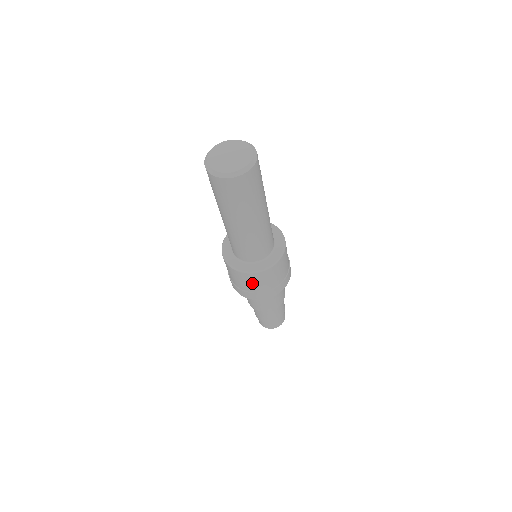
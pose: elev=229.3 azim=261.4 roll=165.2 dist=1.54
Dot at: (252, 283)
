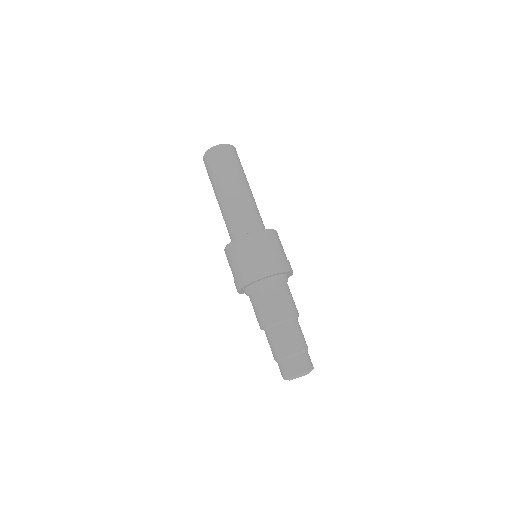
Dot at: (247, 253)
